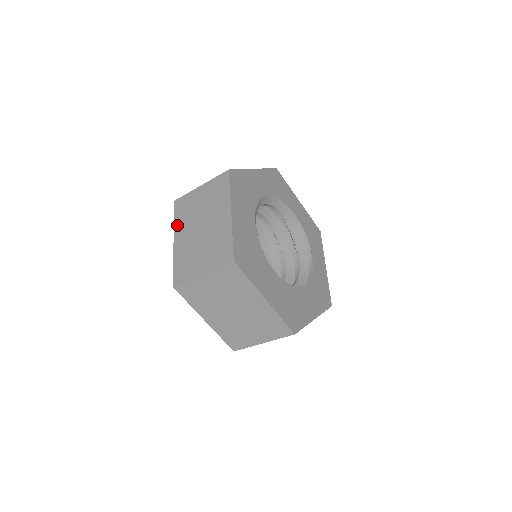
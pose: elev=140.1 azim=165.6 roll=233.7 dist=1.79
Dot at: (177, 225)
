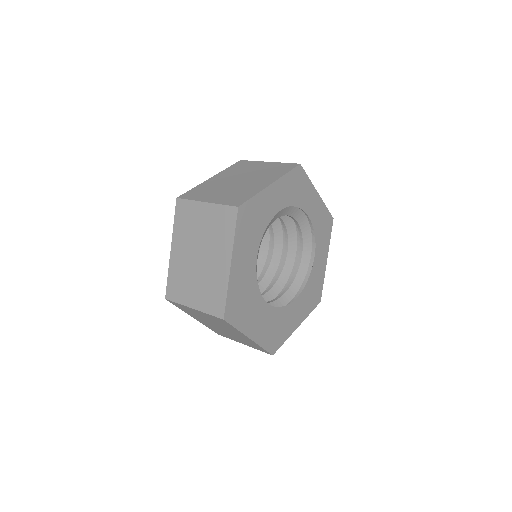
Dot at: (176, 232)
